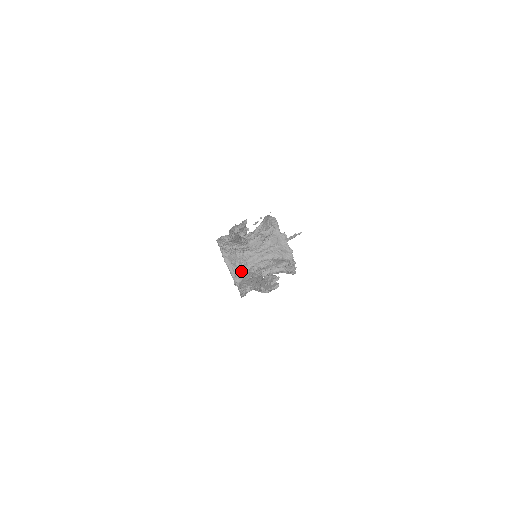
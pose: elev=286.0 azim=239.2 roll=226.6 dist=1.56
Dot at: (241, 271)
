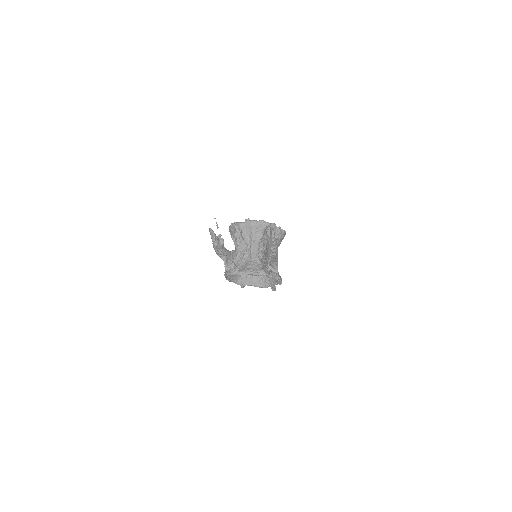
Dot at: (256, 267)
